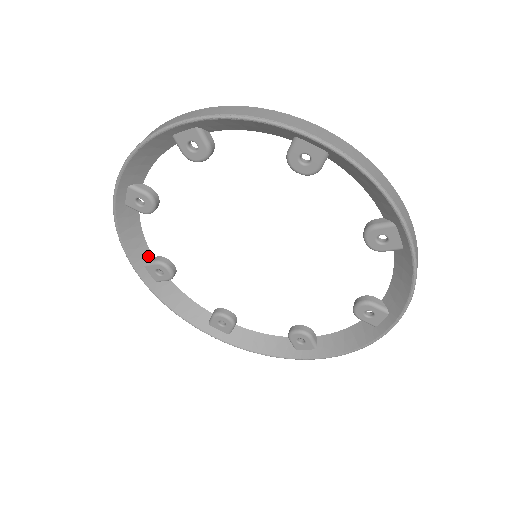
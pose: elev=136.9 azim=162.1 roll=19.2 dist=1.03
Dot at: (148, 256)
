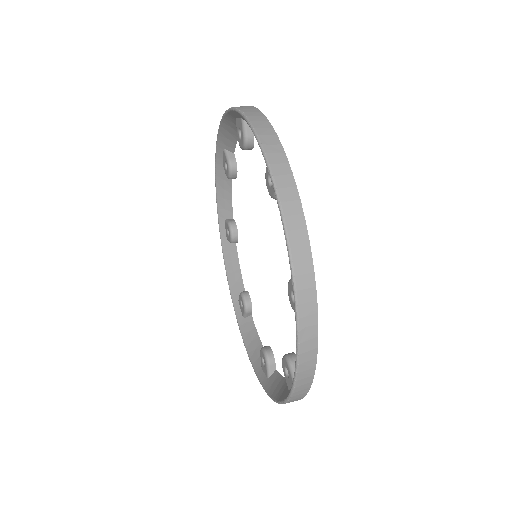
Dot at: occluded
